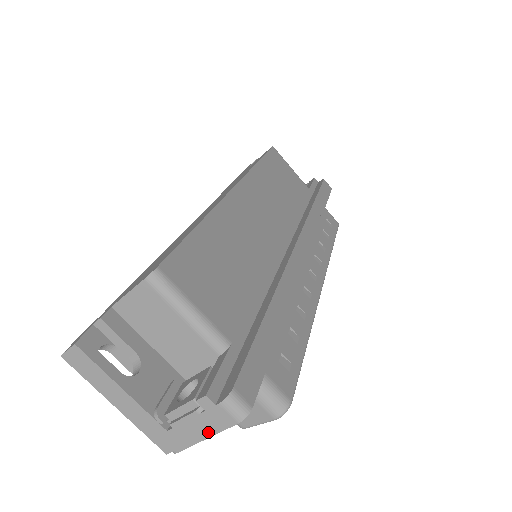
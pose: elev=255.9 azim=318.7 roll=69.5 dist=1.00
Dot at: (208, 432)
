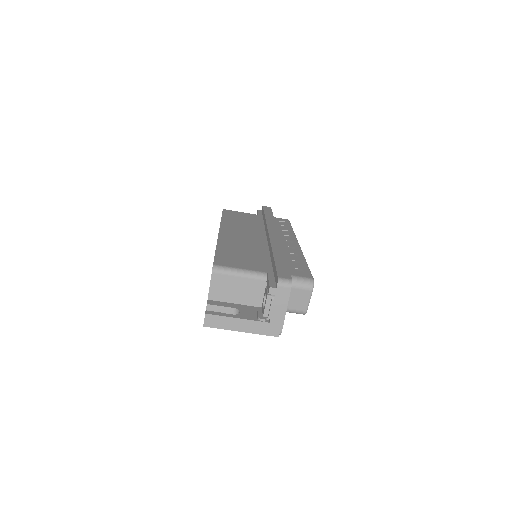
Dot at: (284, 306)
